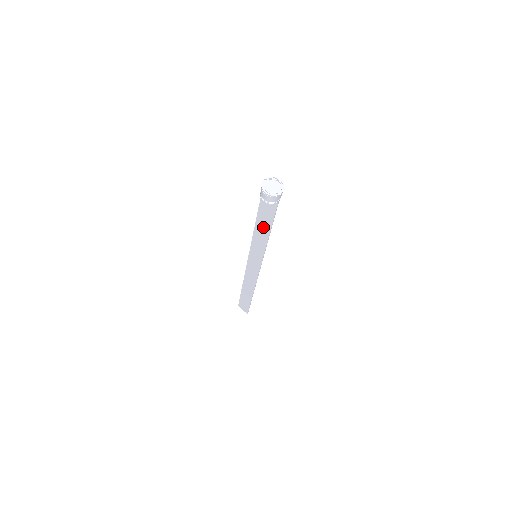
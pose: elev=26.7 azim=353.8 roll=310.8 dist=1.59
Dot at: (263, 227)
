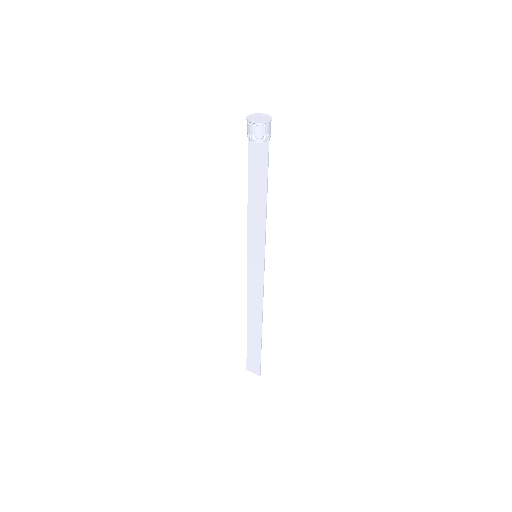
Dot at: (257, 196)
